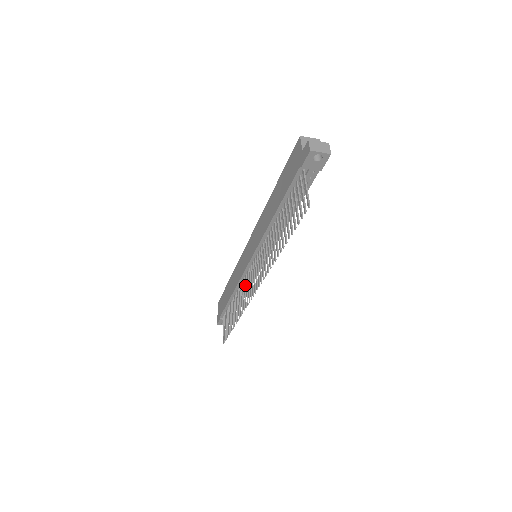
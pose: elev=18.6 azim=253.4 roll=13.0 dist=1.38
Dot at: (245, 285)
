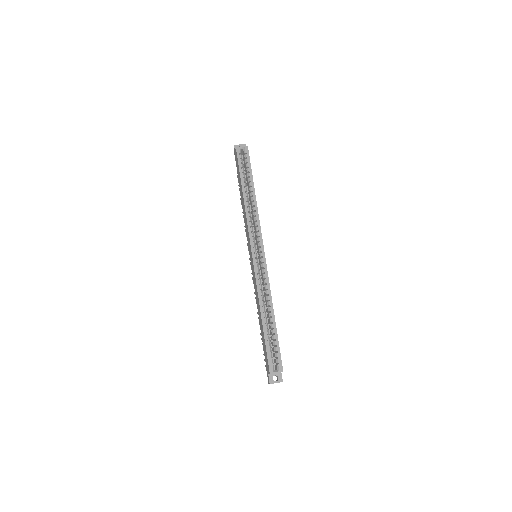
Dot at: occluded
